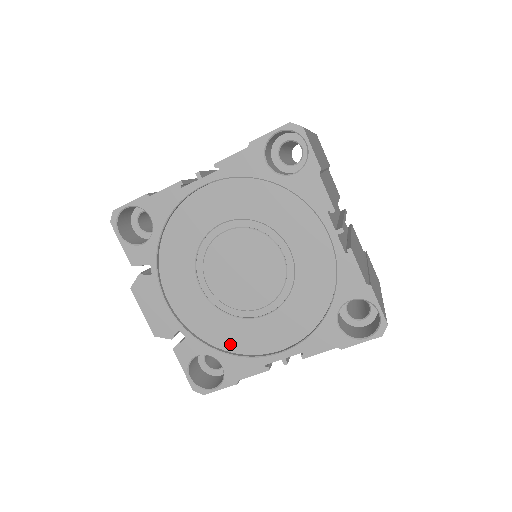
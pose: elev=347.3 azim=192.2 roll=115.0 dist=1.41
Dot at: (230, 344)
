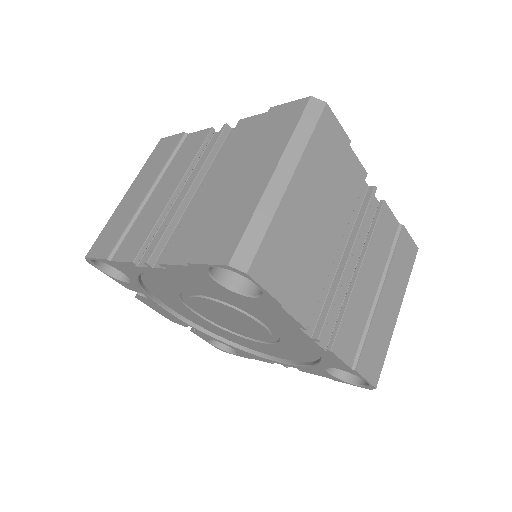
Dot at: (236, 342)
